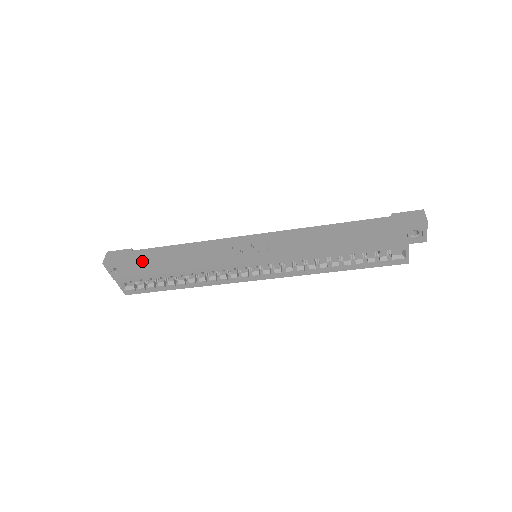
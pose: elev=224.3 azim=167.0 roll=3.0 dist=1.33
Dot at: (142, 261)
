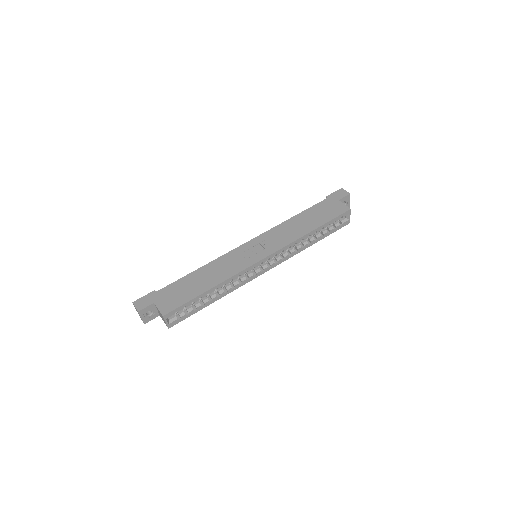
Dot at: (175, 294)
